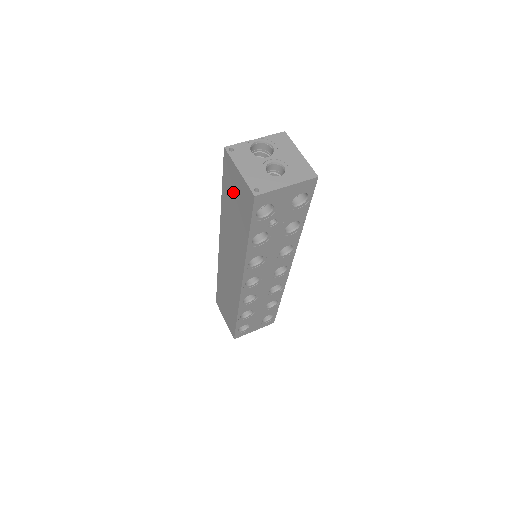
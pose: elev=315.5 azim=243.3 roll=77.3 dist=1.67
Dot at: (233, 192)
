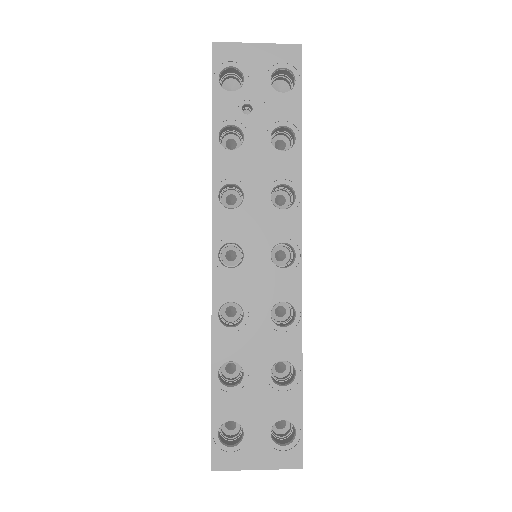
Dot at: occluded
